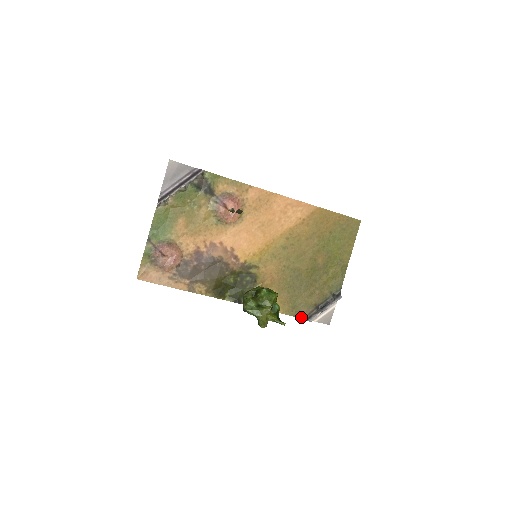
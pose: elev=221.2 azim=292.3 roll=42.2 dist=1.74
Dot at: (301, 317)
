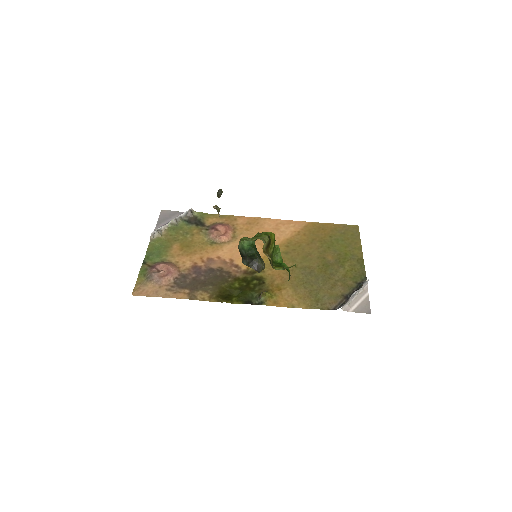
Dot at: (330, 309)
